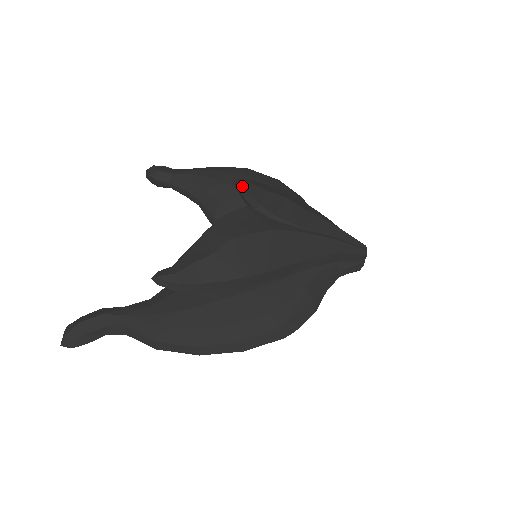
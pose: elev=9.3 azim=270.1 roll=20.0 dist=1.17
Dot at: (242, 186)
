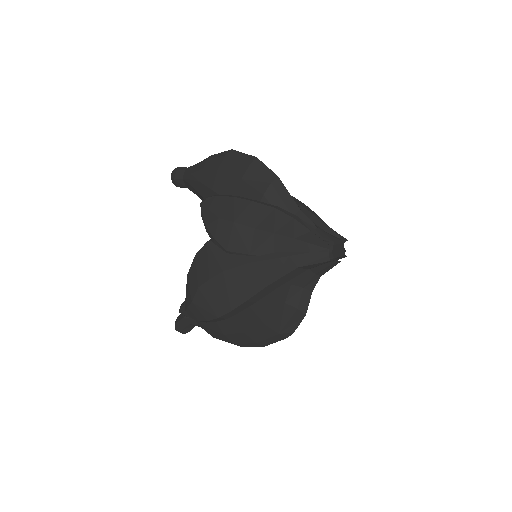
Dot at: (202, 215)
